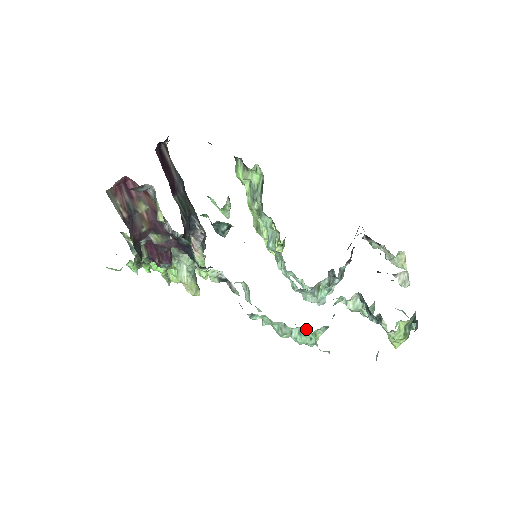
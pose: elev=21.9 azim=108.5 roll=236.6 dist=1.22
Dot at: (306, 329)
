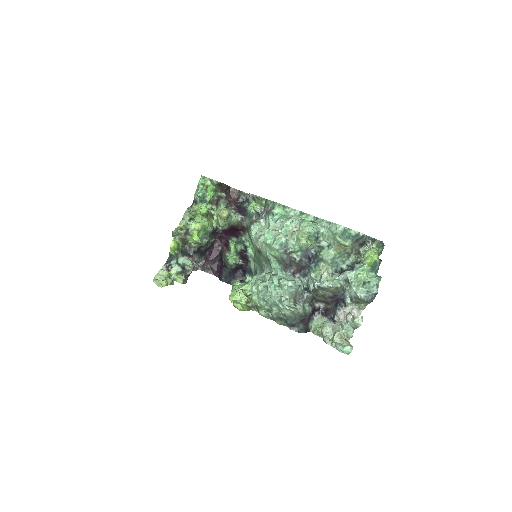
Dot at: occluded
